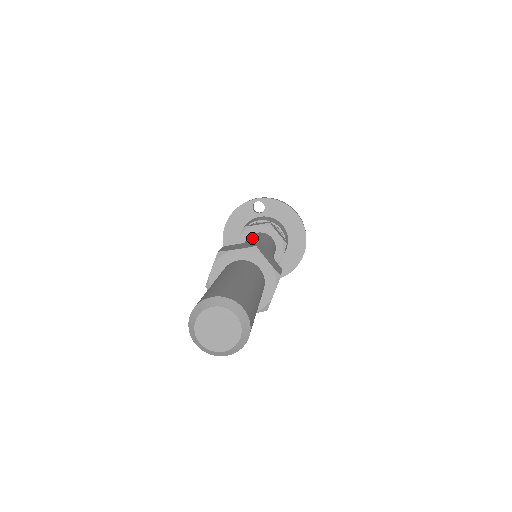
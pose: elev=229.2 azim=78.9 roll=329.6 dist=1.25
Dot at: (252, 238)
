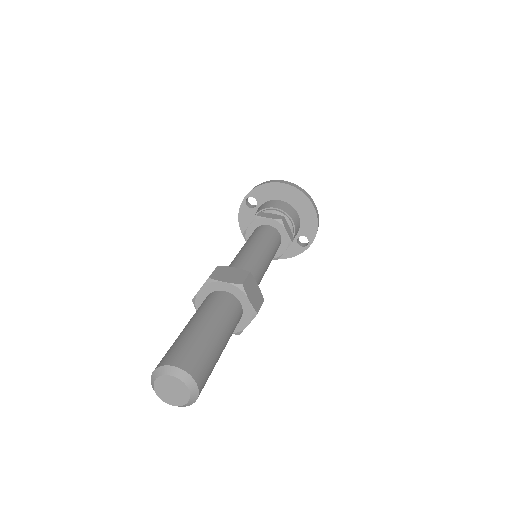
Dot at: occluded
